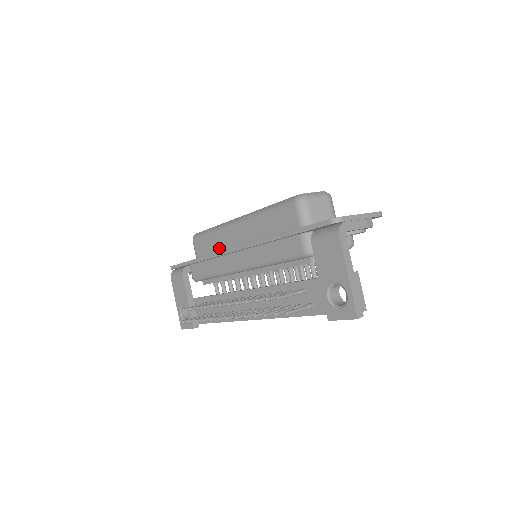
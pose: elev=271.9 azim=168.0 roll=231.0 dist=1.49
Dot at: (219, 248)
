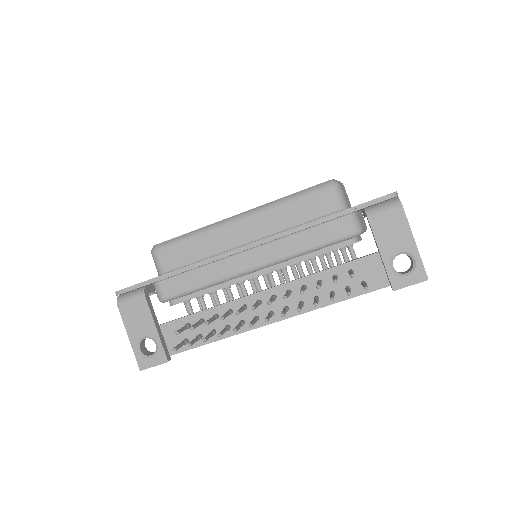
Dot at: (209, 253)
